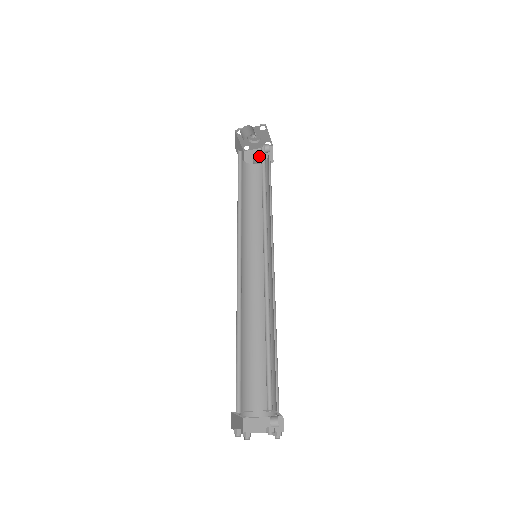
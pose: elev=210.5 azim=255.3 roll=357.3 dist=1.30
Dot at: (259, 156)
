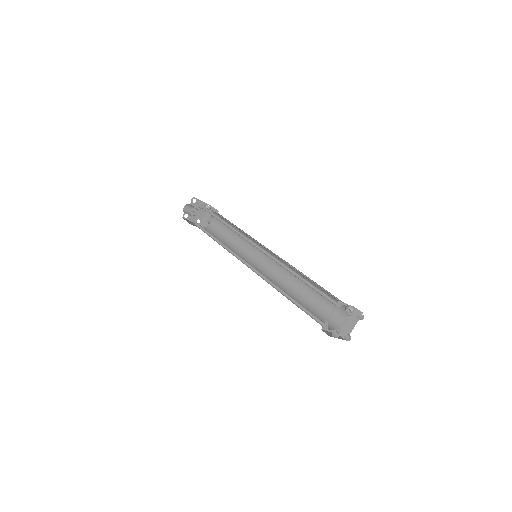
Dot at: (209, 218)
